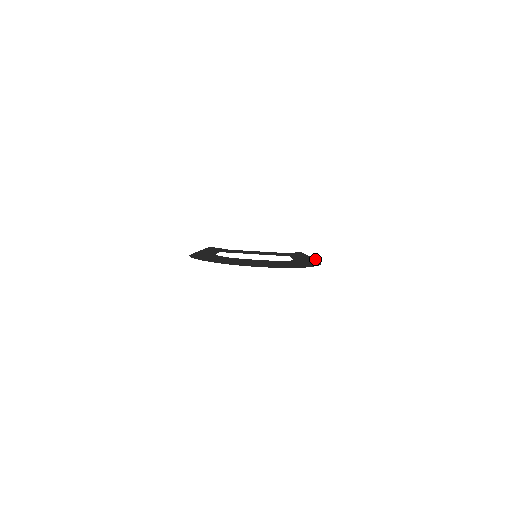
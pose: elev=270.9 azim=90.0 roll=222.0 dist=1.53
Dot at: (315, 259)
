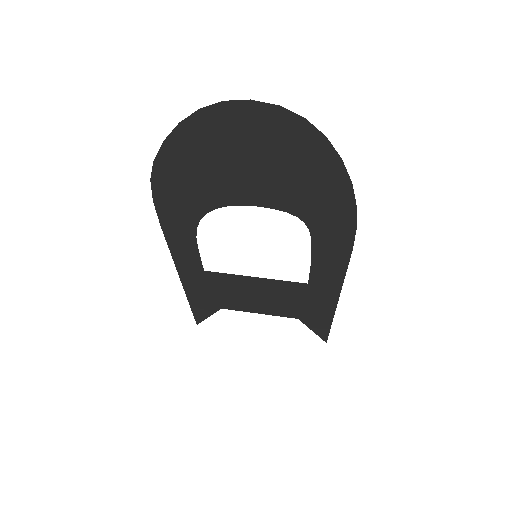
Dot at: (346, 268)
